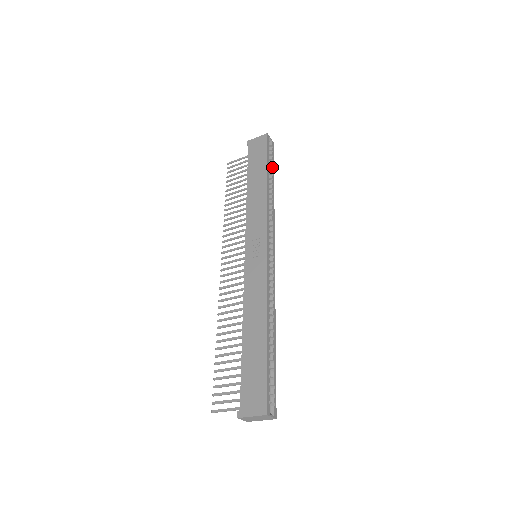
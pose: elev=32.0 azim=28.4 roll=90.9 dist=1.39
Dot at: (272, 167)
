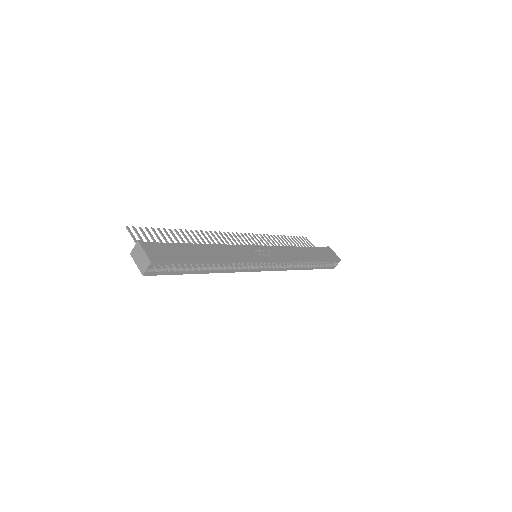
Dot at: (319, 267)
